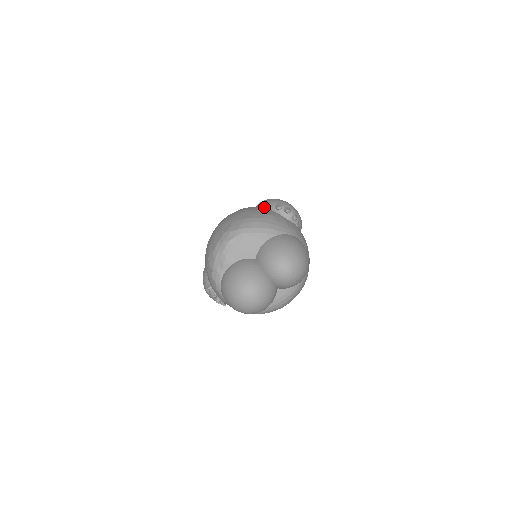
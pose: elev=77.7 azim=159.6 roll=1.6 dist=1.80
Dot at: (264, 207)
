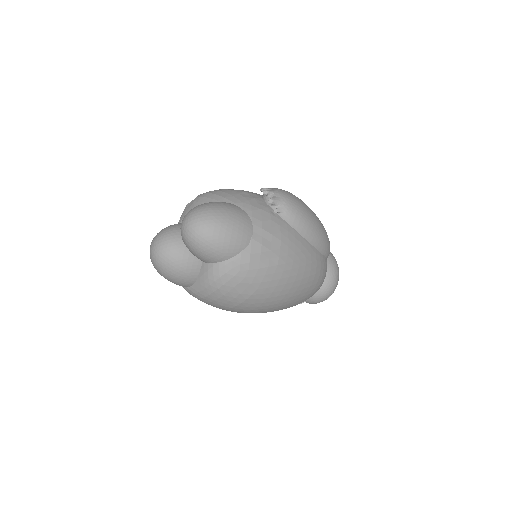
Dot at: occluded
